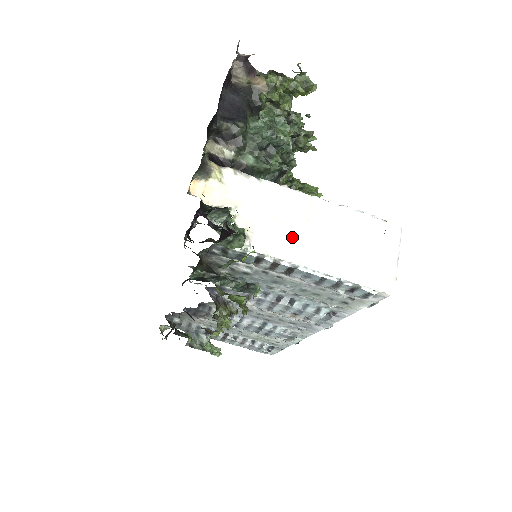
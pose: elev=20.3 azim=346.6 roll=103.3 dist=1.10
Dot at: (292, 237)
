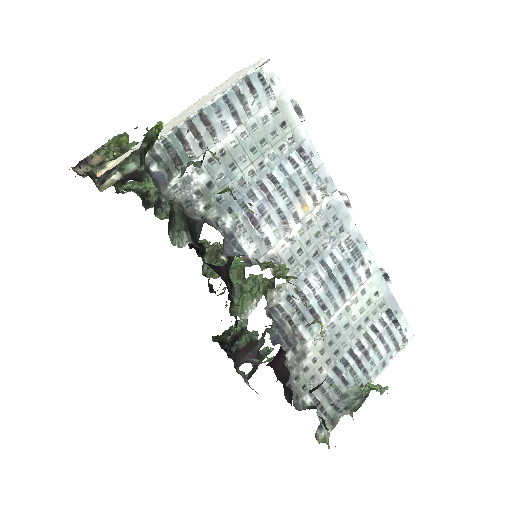
Dot at: (183, 117)
